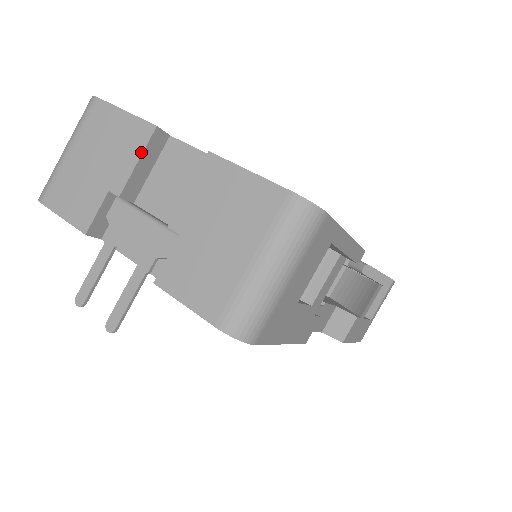
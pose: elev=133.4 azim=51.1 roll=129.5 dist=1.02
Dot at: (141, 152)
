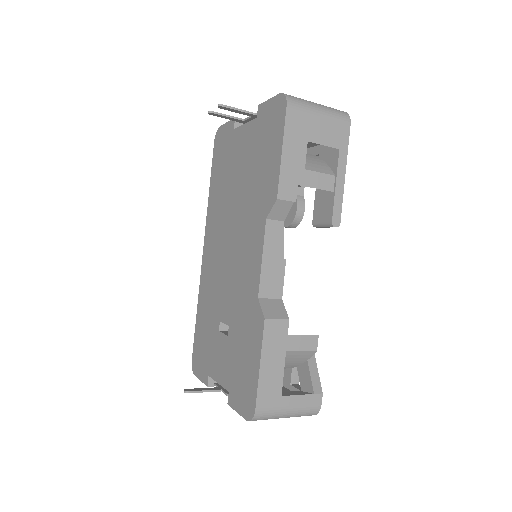
Dot at: occluded
